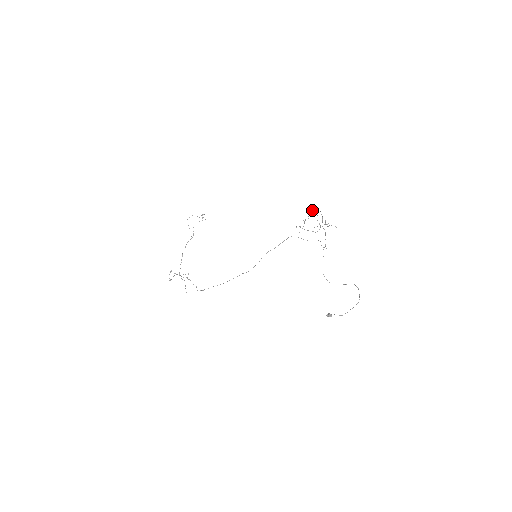
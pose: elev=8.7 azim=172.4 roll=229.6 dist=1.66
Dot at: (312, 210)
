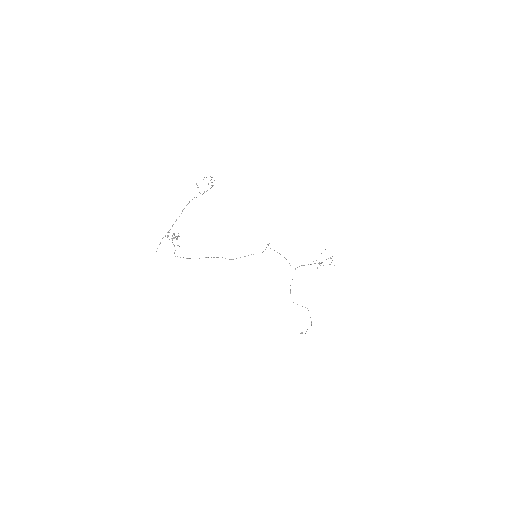
Dot at: occluded
